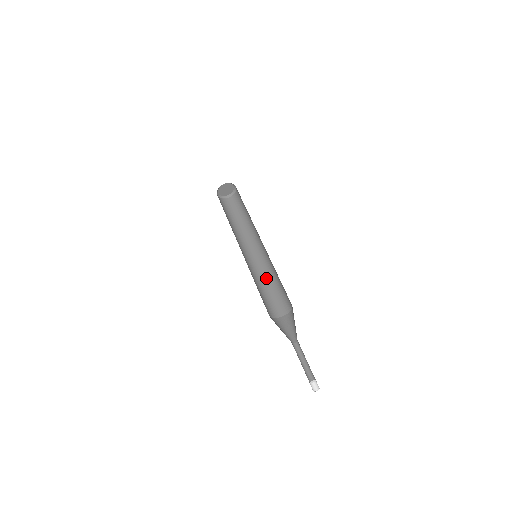
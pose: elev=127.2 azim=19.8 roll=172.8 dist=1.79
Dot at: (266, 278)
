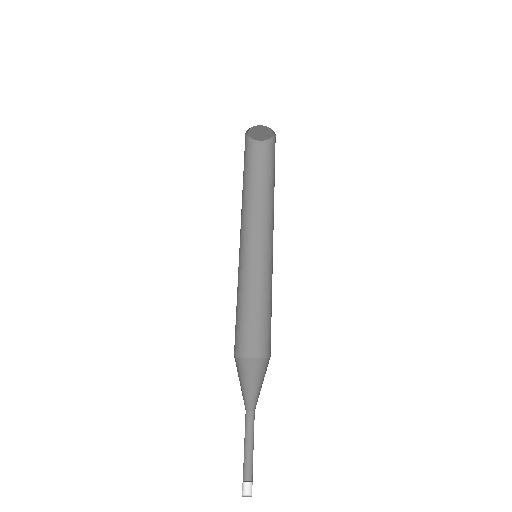
Dot at: (253, 291)
